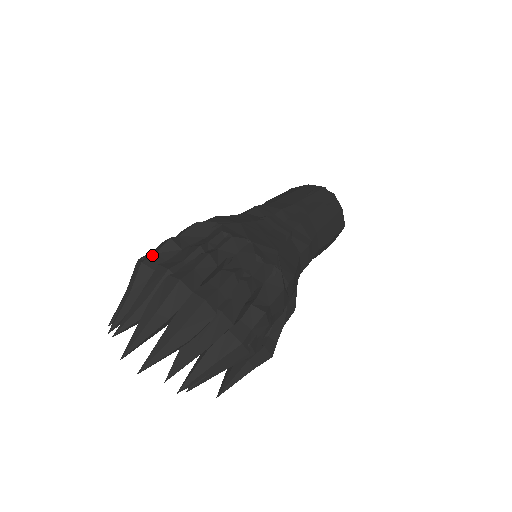
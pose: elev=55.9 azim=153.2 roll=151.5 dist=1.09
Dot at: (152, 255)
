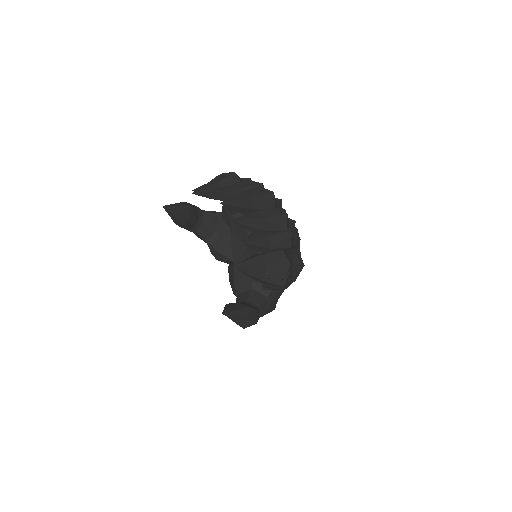
Dot at: (238, 176)
